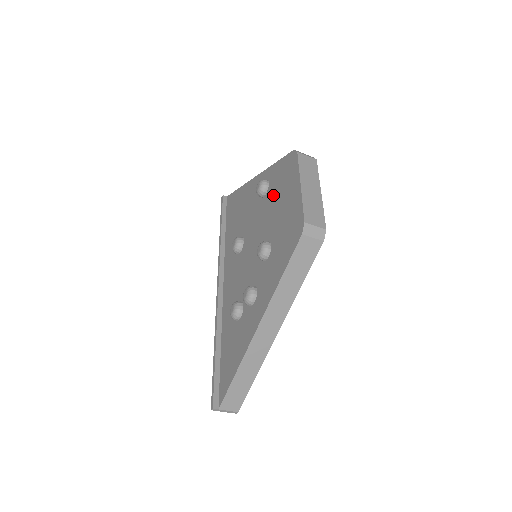
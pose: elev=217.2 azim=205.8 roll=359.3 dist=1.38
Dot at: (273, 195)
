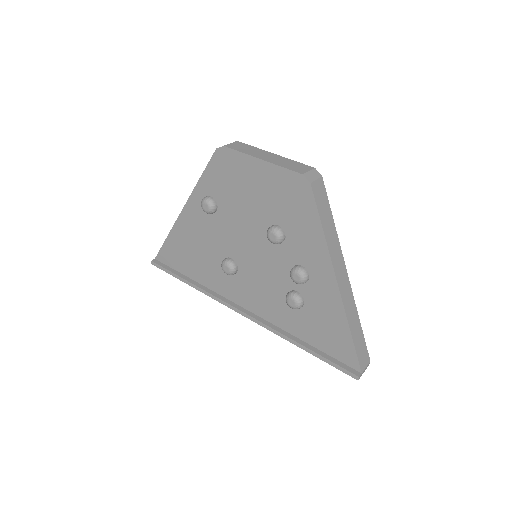
Dot at: (230, 197)
